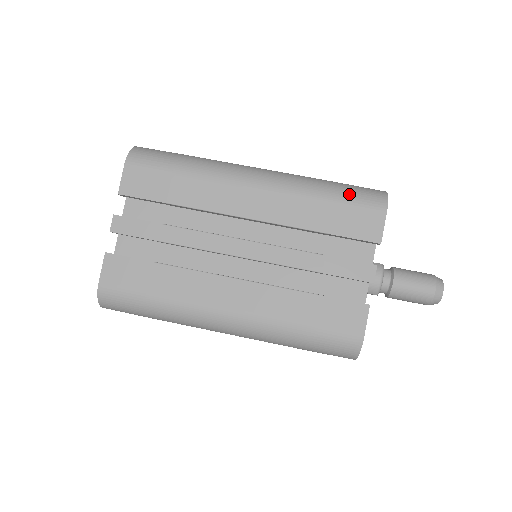
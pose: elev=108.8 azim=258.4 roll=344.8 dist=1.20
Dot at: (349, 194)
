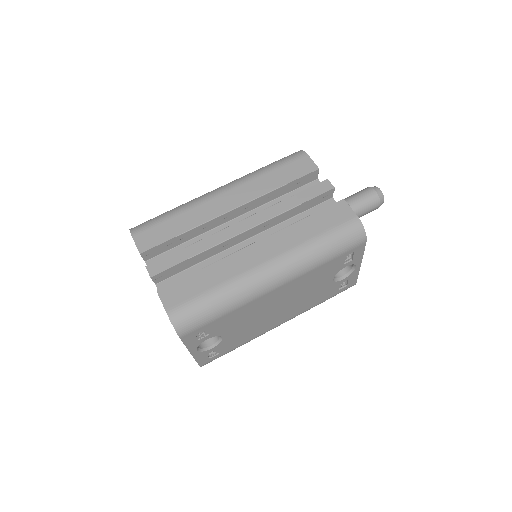
Dot at: (279, 161)
